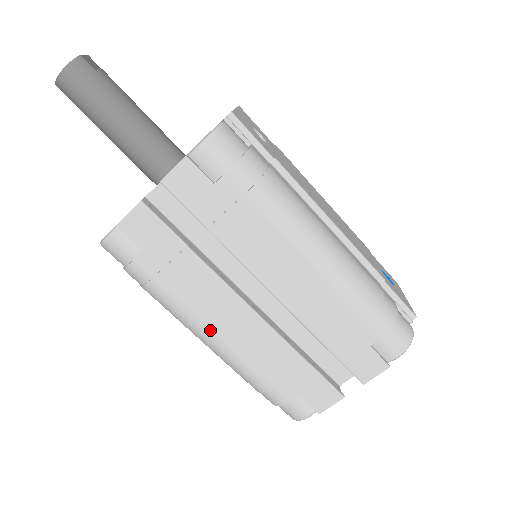
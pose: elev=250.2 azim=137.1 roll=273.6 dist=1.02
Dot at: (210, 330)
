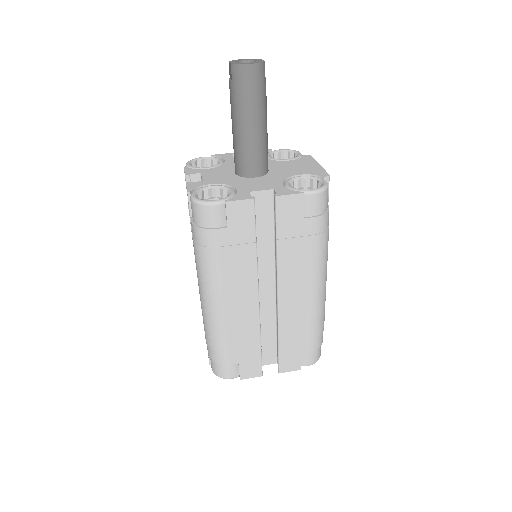
Dot at: (223, 299)
